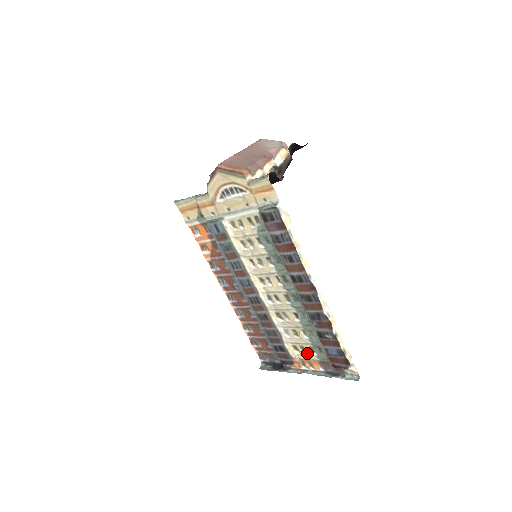
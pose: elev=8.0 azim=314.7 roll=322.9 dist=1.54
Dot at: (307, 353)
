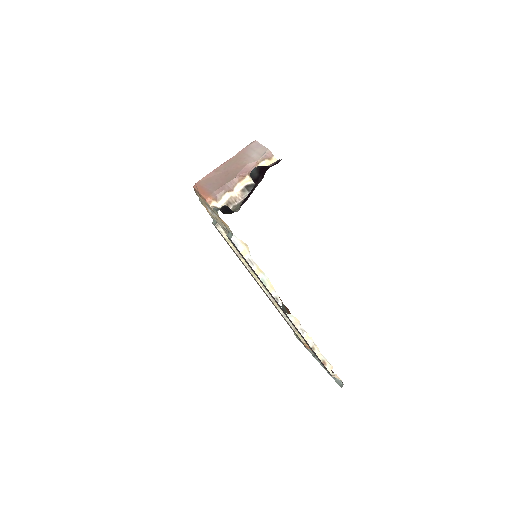
Dot at: occluded
